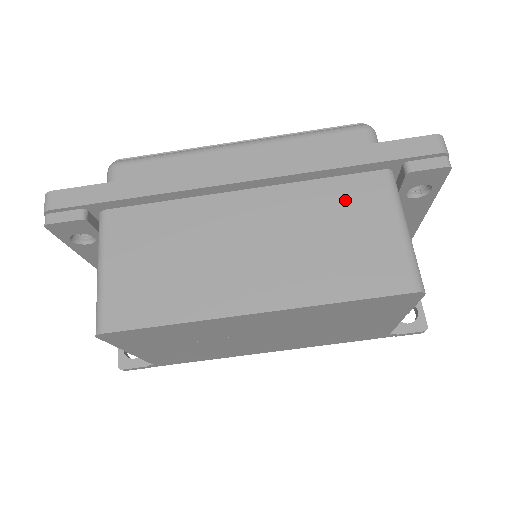
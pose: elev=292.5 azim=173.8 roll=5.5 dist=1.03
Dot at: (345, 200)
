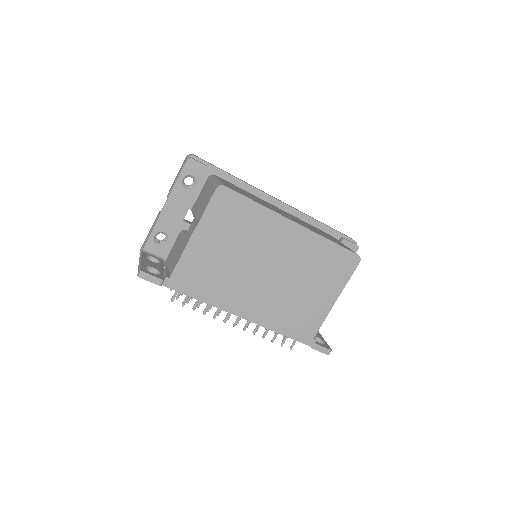
Dot at: (321, 231)
